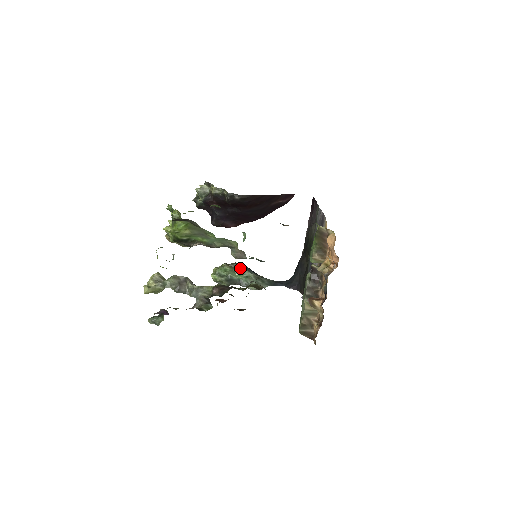
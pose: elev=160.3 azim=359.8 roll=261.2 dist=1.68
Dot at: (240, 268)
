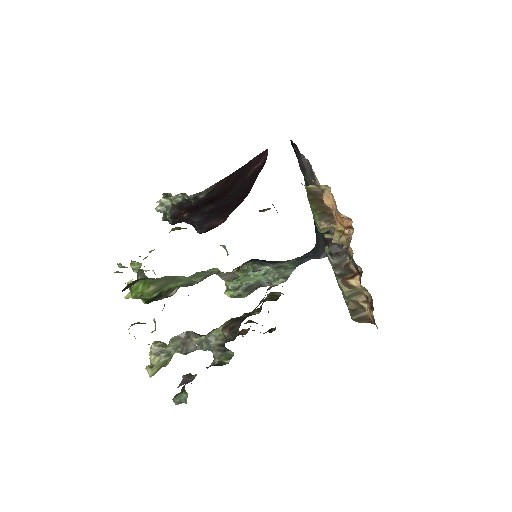
Dot at: (252, 268)
